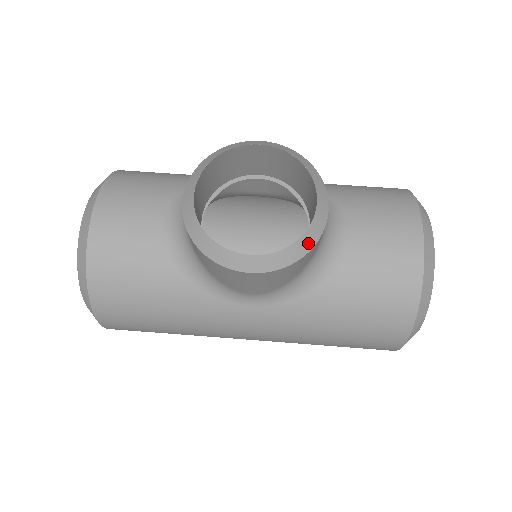
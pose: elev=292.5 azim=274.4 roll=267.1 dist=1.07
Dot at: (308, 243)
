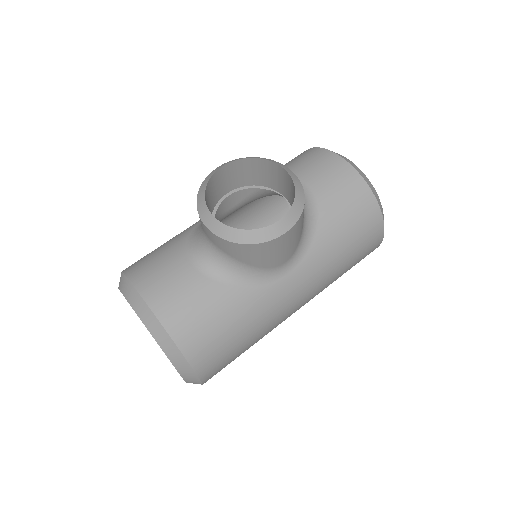
Dot at: (300, 193)
